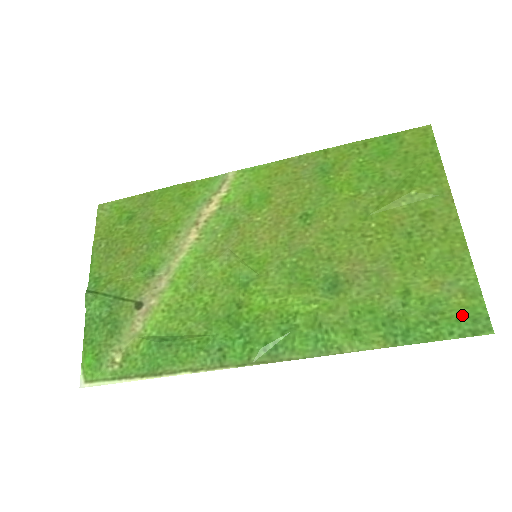
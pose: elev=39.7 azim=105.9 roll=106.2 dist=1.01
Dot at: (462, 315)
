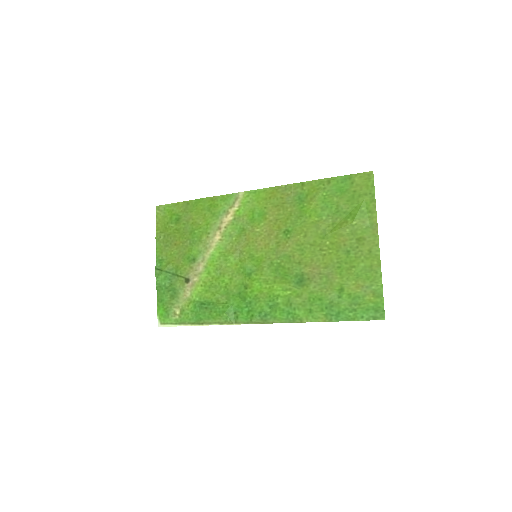
Dot at: (370, 307)
